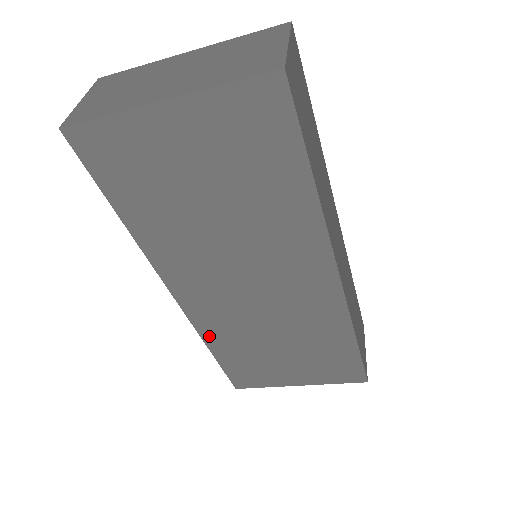
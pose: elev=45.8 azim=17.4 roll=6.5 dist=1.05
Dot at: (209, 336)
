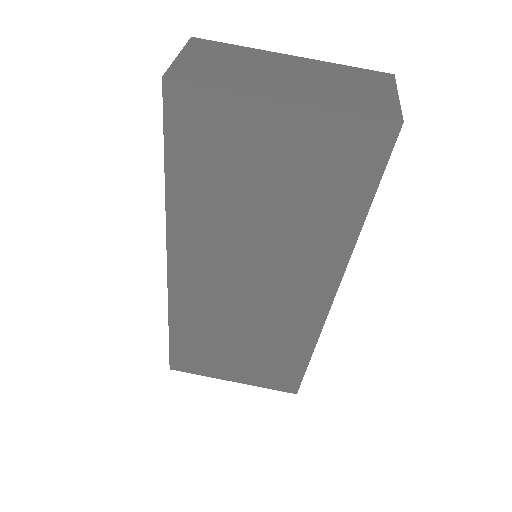
Dot at: (177, 315)
